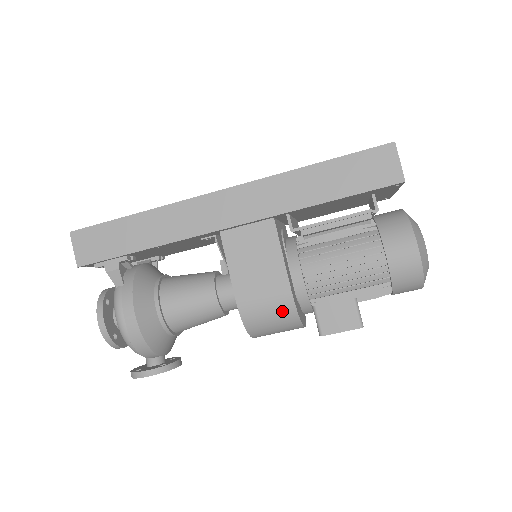
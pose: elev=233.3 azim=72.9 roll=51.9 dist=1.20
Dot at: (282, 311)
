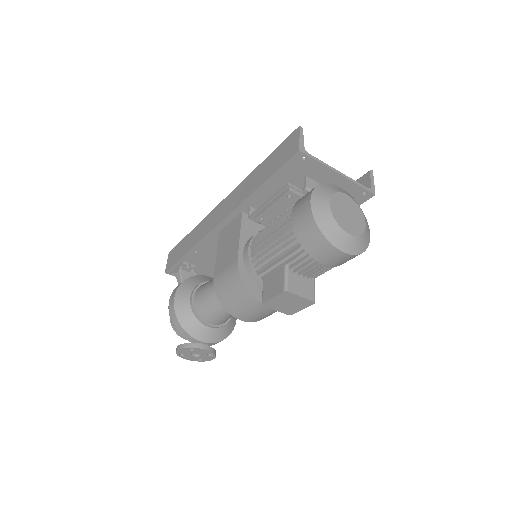
Dot at: (234, 280)
